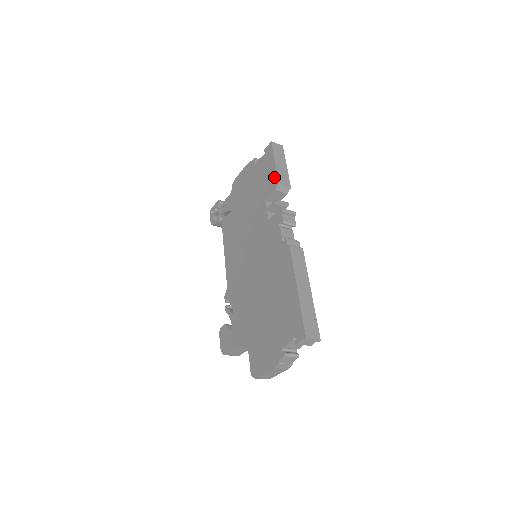
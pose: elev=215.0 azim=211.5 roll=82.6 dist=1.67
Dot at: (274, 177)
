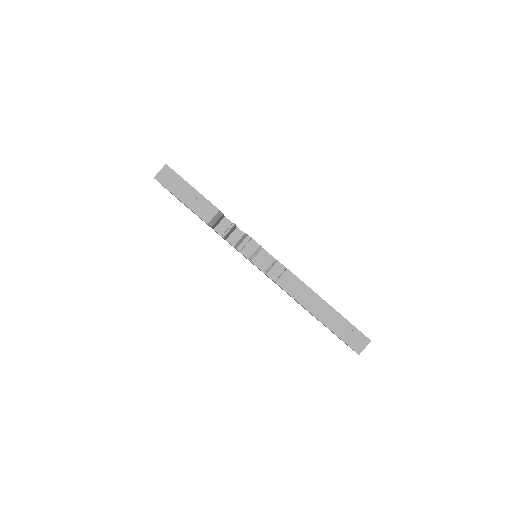
Dot at: occluded
